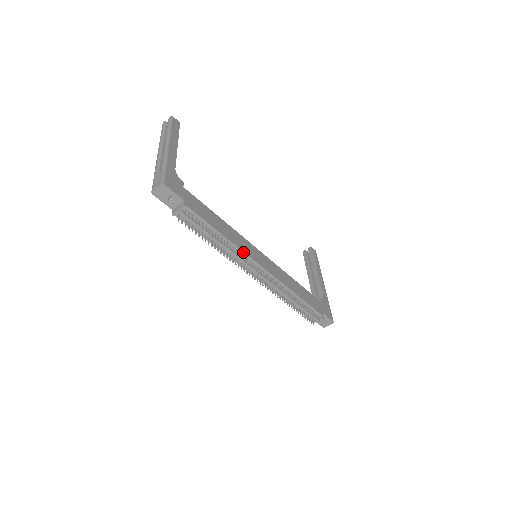
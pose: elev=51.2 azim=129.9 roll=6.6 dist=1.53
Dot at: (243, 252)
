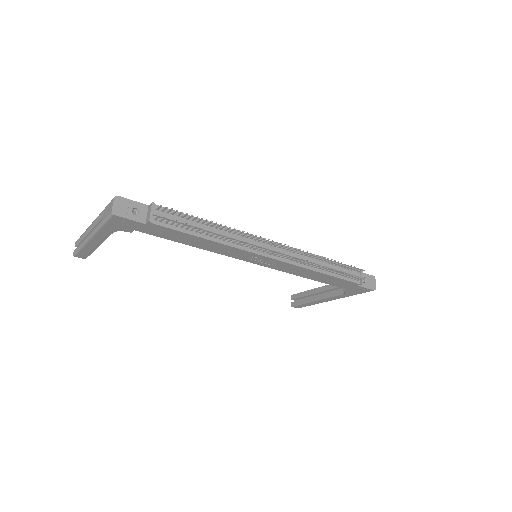
Dot at: occluded
